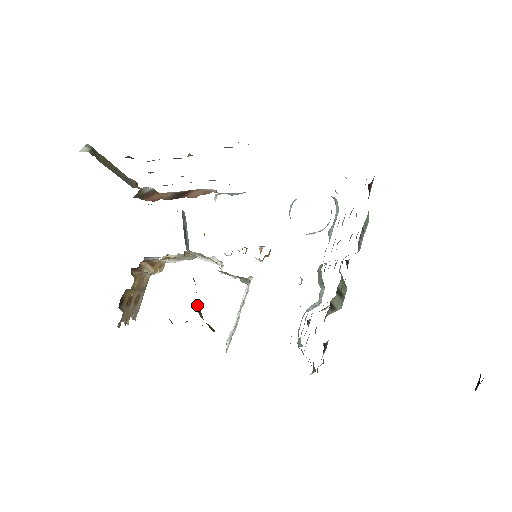
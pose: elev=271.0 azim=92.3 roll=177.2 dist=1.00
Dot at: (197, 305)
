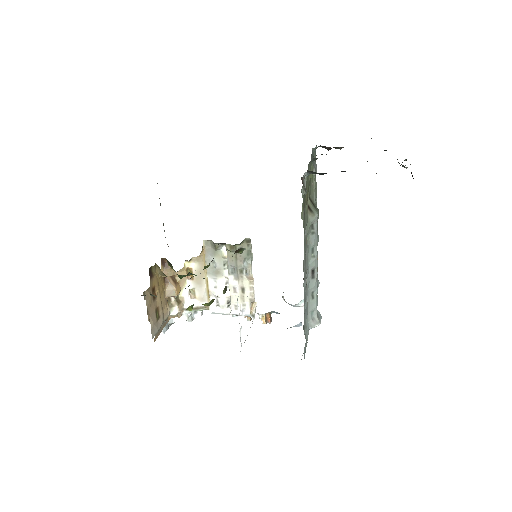
Dot at: occluded
